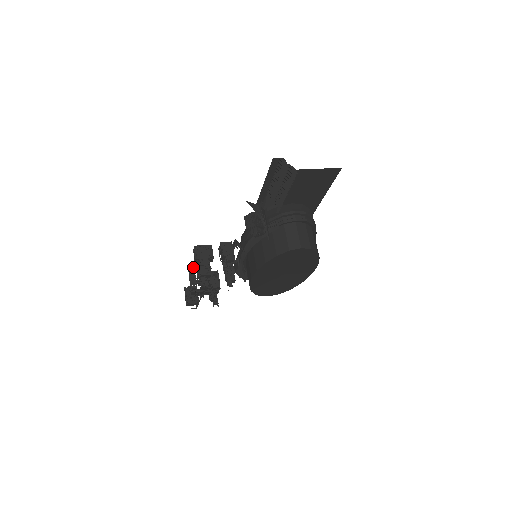
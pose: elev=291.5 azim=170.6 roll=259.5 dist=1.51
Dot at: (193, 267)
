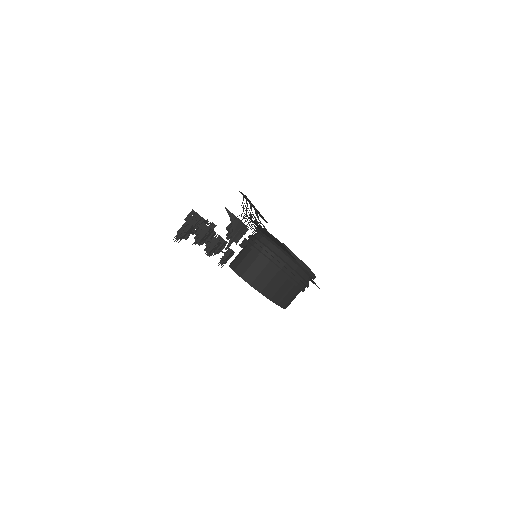
Dot at: occluded
